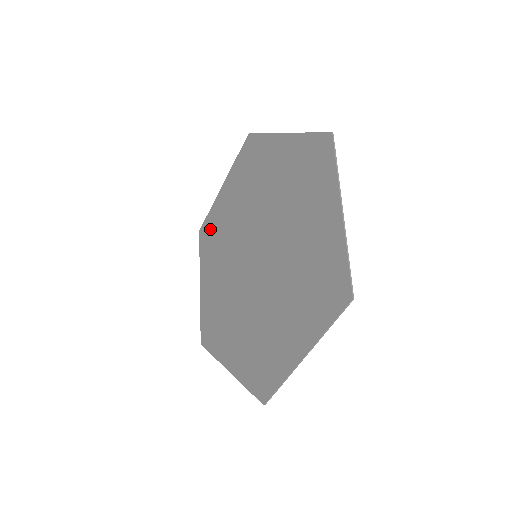
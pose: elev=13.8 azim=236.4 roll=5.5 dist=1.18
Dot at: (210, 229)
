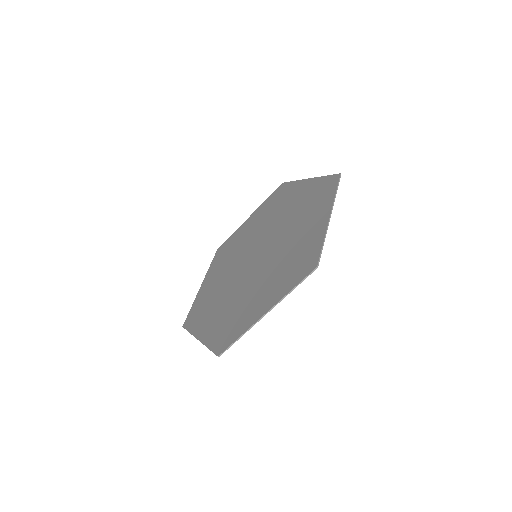
Dot at: (197, 309)
